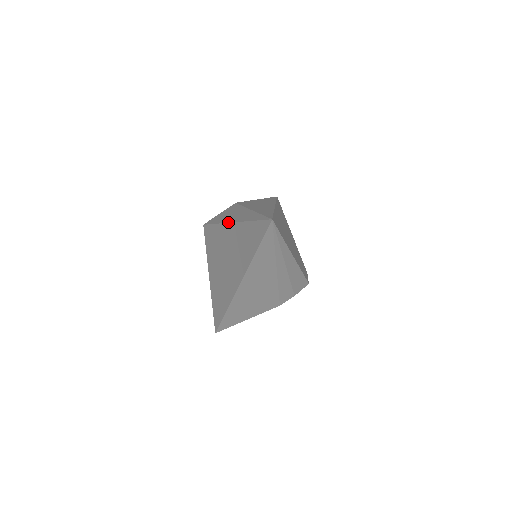
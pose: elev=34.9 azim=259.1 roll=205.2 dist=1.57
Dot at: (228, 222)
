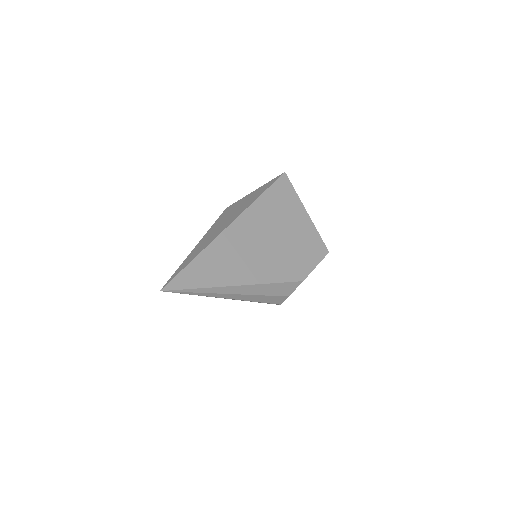
Dot at: occluded
